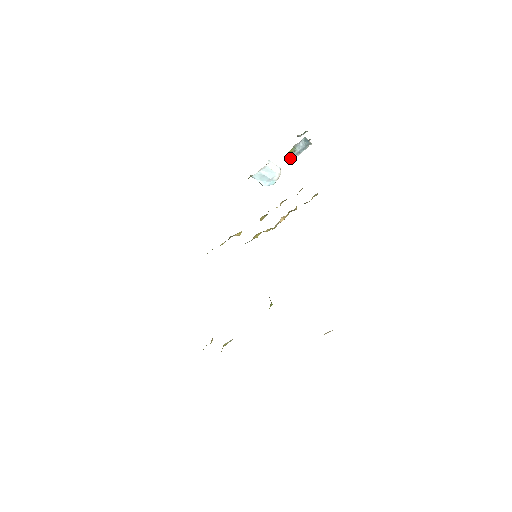
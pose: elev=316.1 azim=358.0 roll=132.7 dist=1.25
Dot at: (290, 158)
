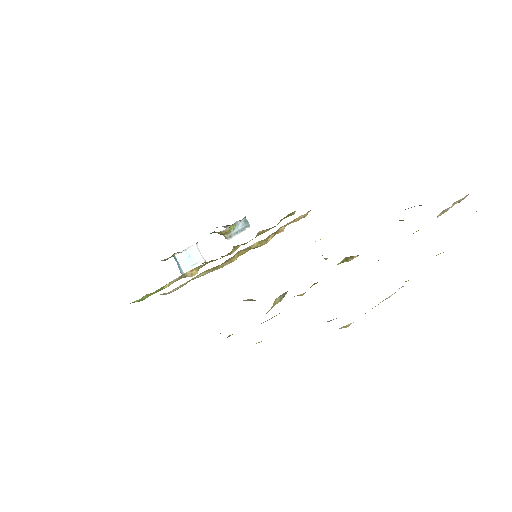
Dot at: (226, 237)
